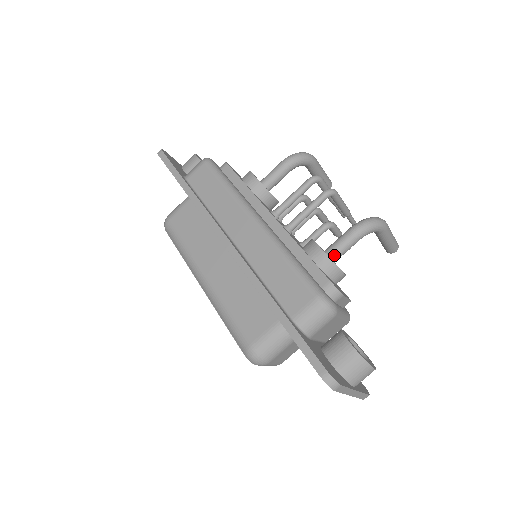
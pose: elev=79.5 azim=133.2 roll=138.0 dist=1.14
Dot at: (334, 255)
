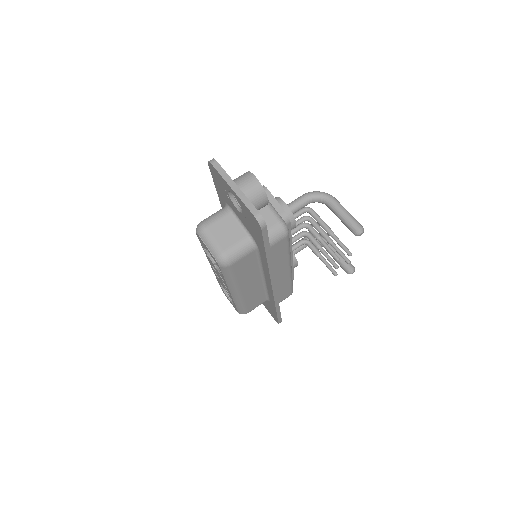
Dot at: occluded
